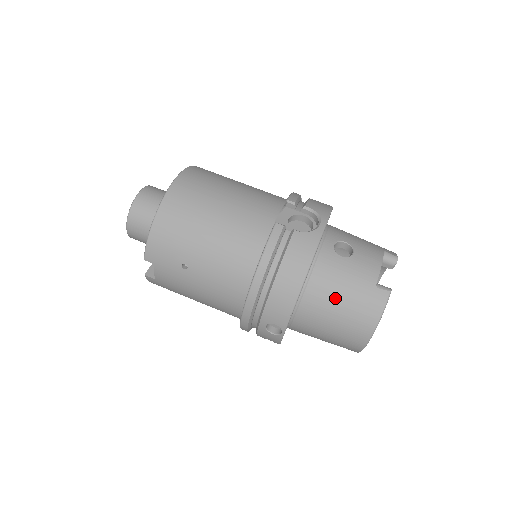
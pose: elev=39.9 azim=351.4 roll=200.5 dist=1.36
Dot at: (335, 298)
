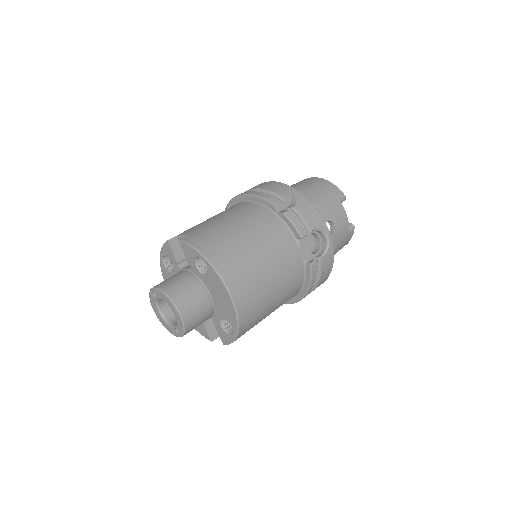
Dot at: occluded
